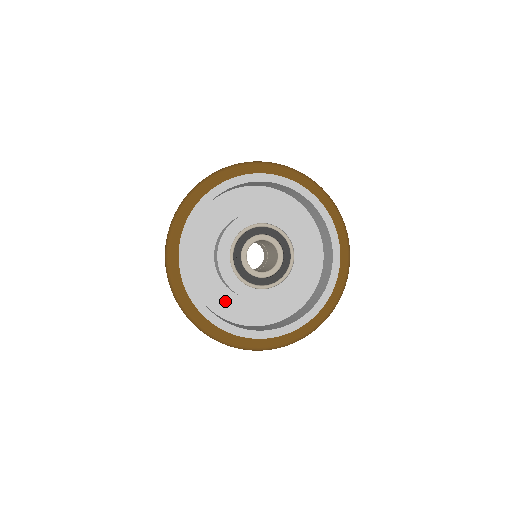
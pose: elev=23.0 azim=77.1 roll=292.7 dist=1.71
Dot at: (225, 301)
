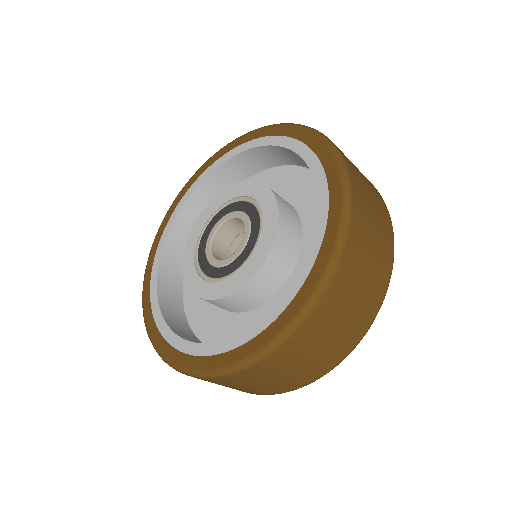
Dot at: (244, 329)
